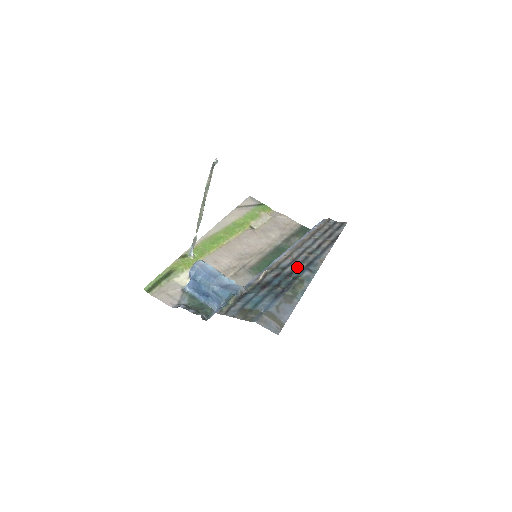
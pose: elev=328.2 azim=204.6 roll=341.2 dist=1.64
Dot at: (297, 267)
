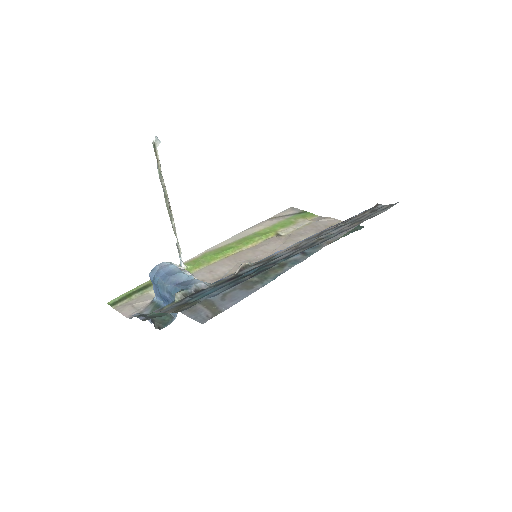
Dot at: (291, 254)
